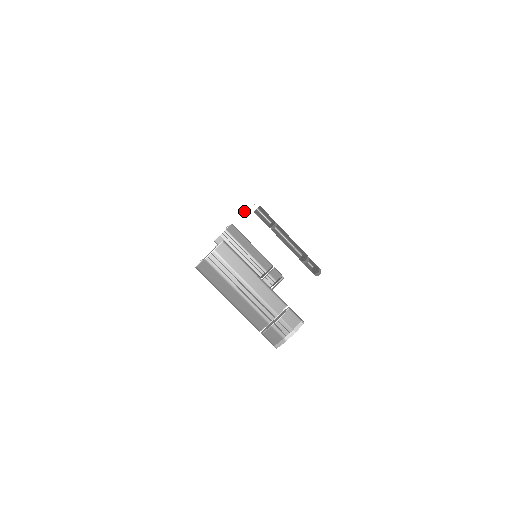
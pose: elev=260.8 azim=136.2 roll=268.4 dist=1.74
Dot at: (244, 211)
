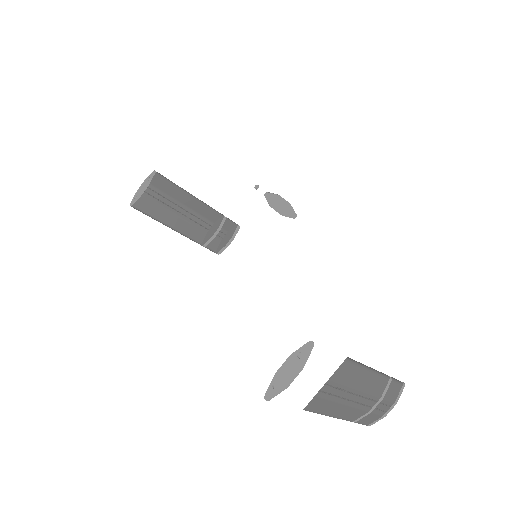
Dot at: (225, 188)
